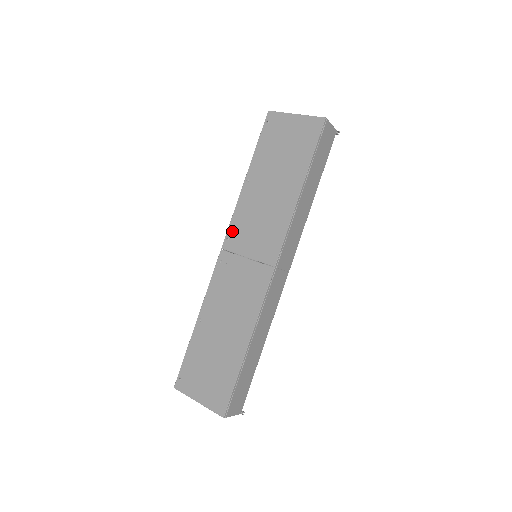
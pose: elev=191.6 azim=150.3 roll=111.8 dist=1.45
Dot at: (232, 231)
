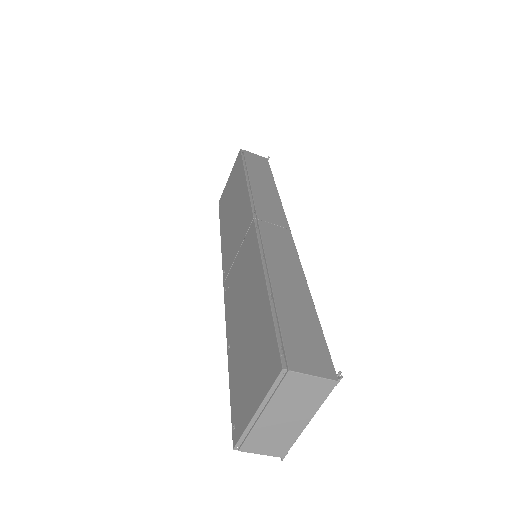
Dot at: (224, 264)
